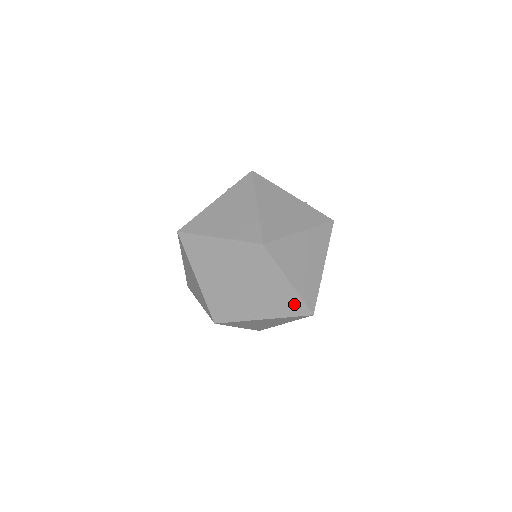
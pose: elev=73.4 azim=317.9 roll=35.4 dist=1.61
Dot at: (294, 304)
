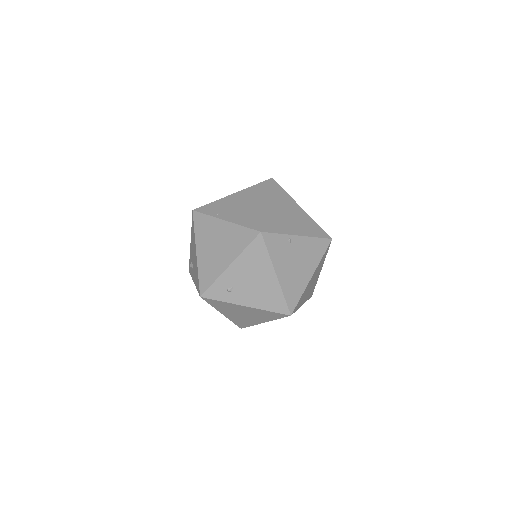
Dot at: (255, 218)
